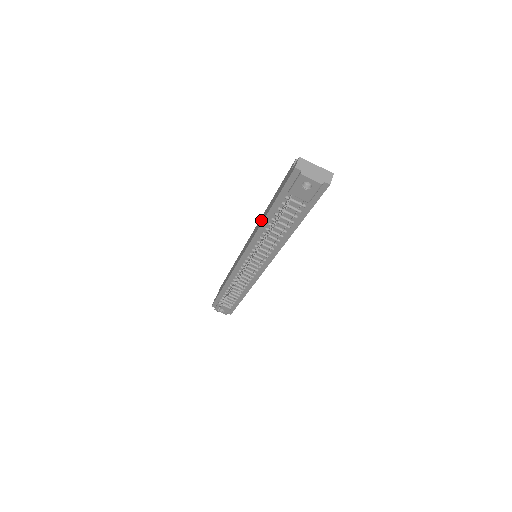
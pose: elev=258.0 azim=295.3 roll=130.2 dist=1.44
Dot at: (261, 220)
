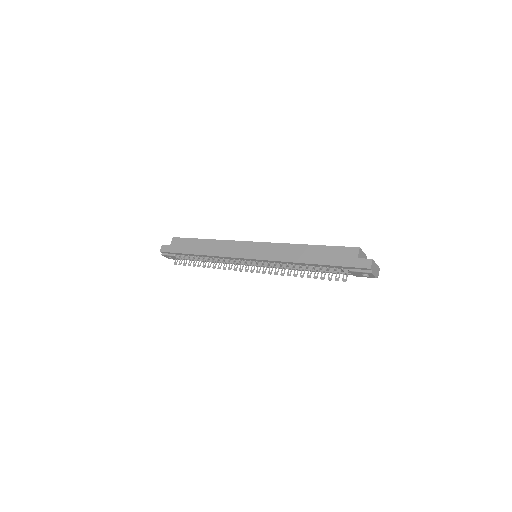
Dot at: (294, 254)
